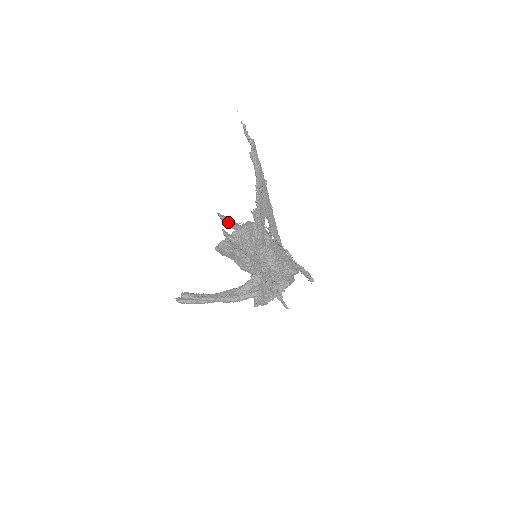
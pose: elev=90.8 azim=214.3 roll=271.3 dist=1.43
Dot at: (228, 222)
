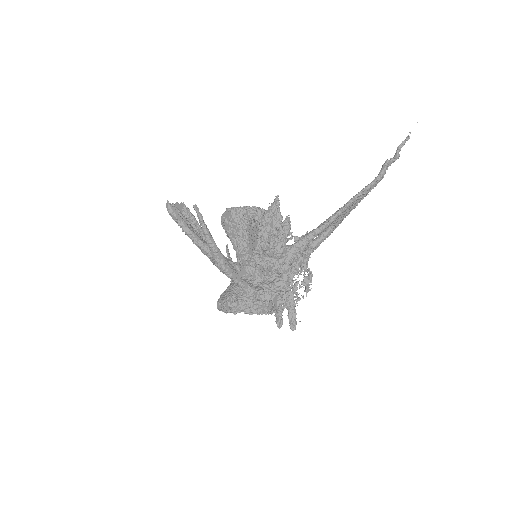
Dot at: (193, 216)
